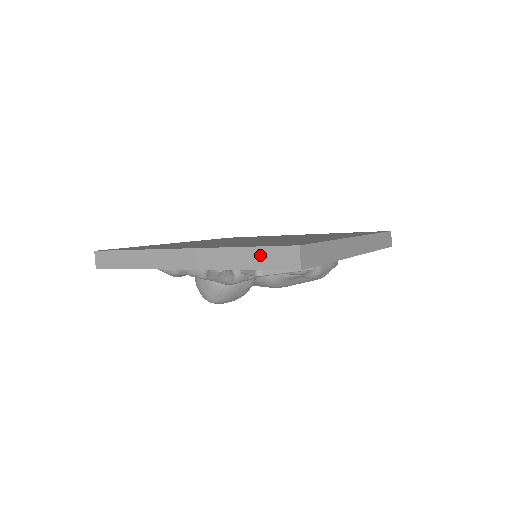
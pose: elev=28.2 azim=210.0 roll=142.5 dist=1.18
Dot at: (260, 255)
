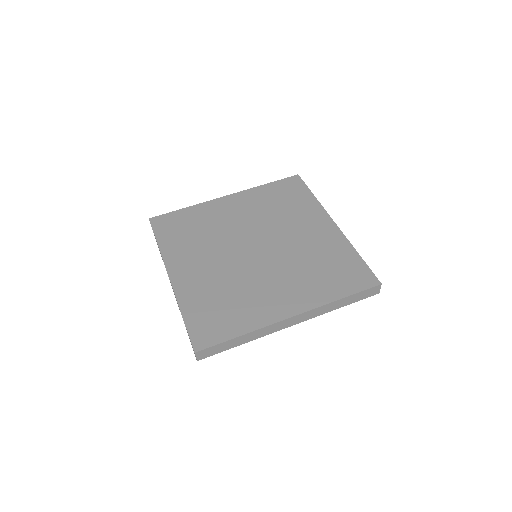
Dot at: (356, 297)
